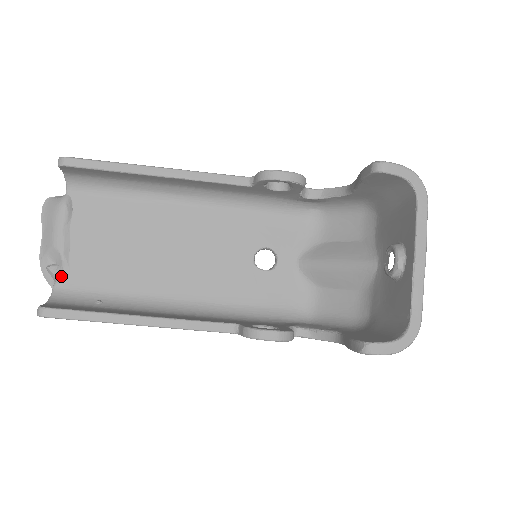
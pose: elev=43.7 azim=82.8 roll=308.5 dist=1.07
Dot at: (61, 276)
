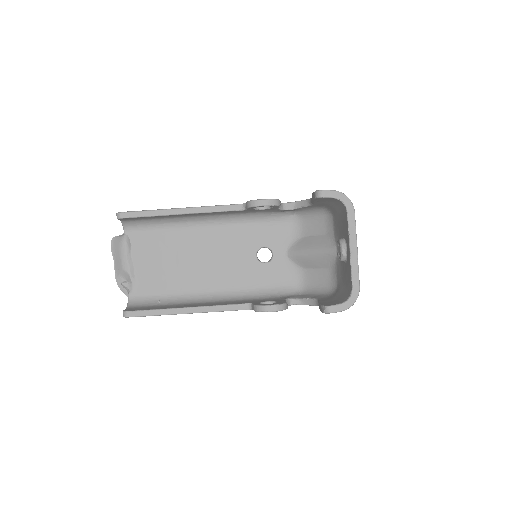
Dot at: (132, 288)
